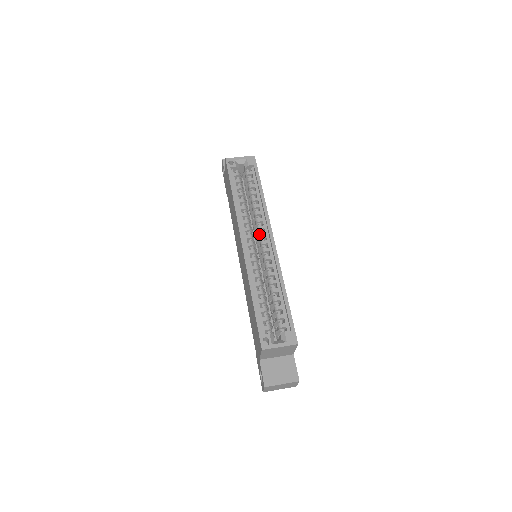
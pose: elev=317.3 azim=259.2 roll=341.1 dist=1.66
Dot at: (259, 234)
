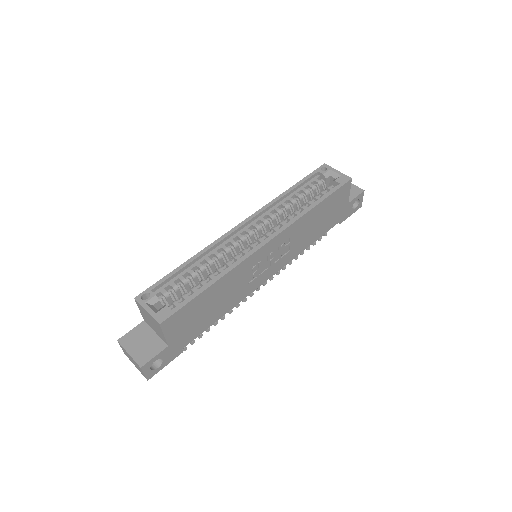
Dot at: occluded
